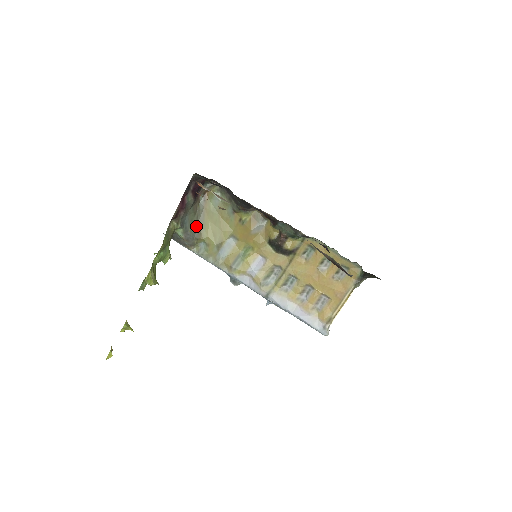
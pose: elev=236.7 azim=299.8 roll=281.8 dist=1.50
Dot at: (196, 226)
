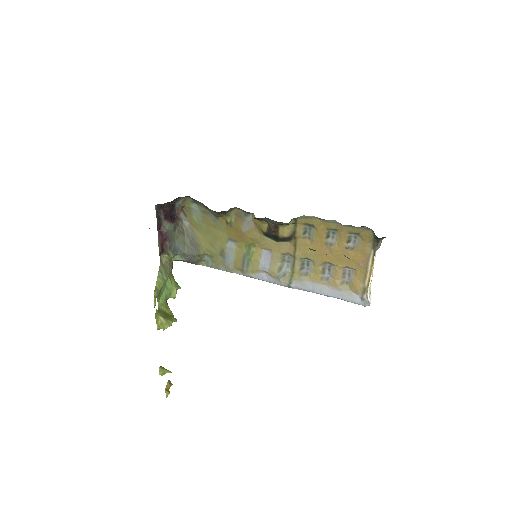
Dot at: (191, 244)
